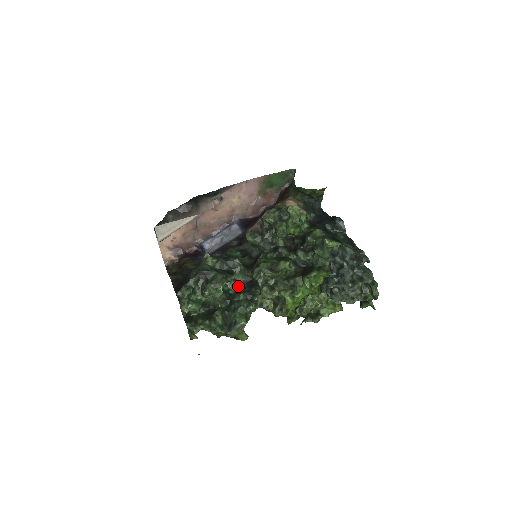
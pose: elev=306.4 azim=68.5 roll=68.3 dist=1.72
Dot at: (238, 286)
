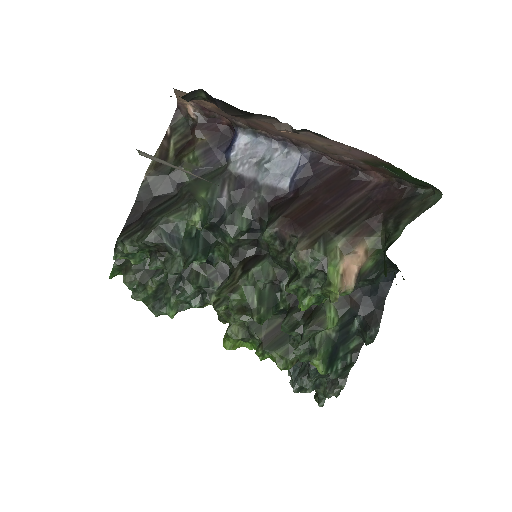
Dot at: (209, 261)
